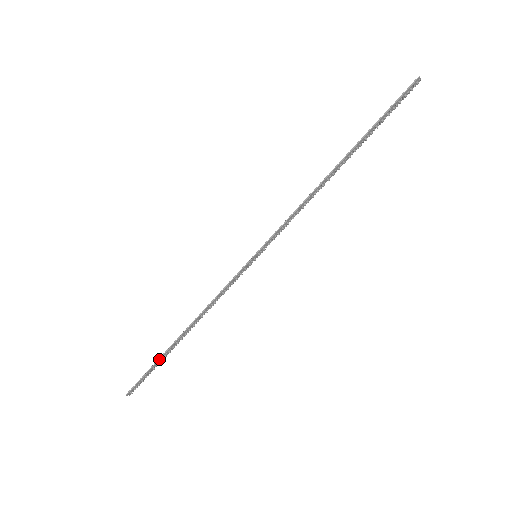
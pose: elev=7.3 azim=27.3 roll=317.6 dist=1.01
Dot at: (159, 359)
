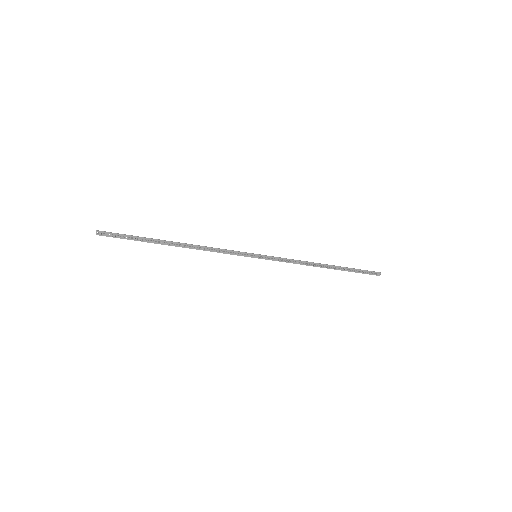
Dot at: occluded
